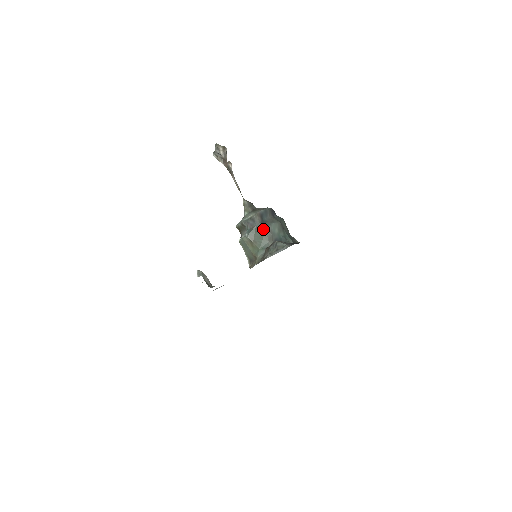
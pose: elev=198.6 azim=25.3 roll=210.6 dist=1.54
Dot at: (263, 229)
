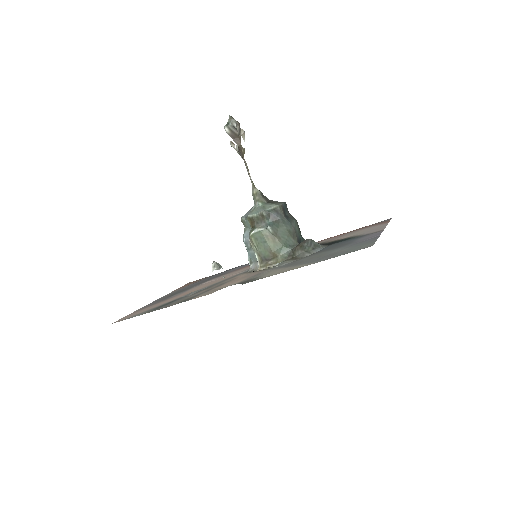
Dot at: (288, 224)
